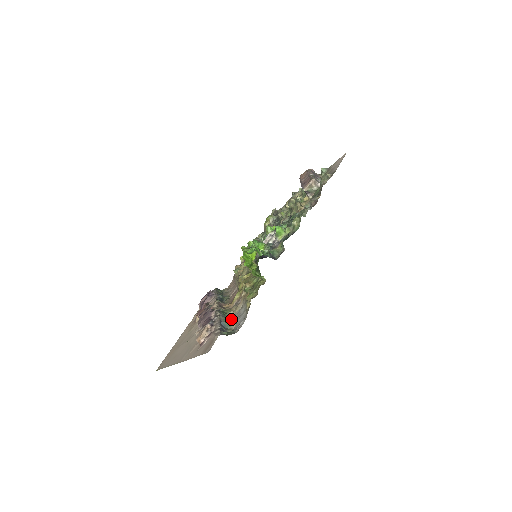
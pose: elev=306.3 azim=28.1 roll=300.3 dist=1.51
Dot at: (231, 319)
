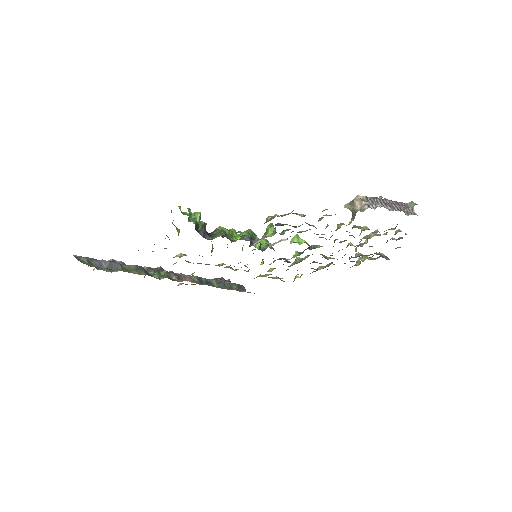
Dot at: (135, 271)
